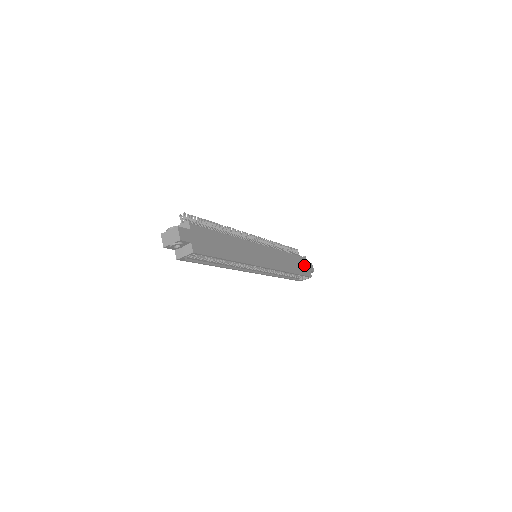
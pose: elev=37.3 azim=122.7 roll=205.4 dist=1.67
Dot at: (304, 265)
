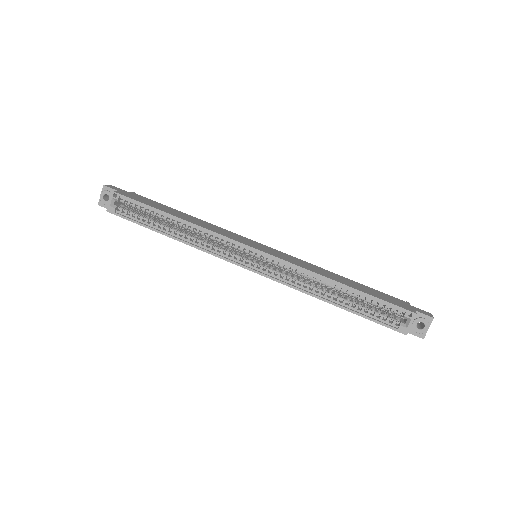
Dot at: (393, 300)
